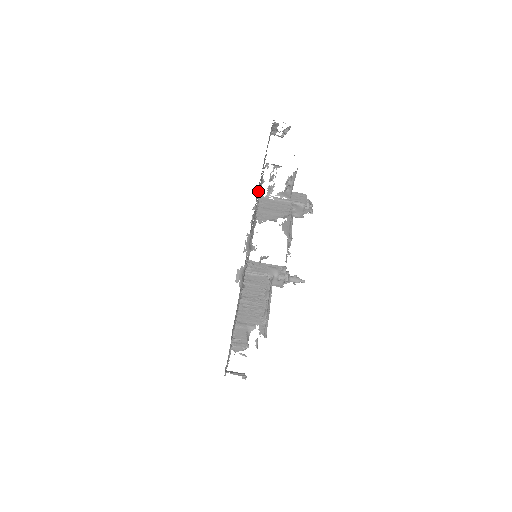
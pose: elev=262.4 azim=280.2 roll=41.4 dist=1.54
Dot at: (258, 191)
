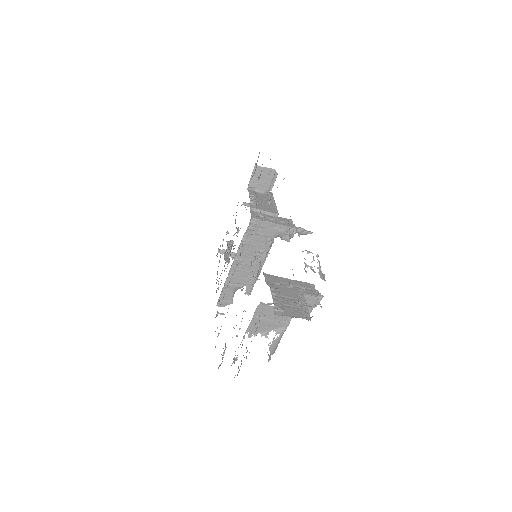
Dot at: occluded
